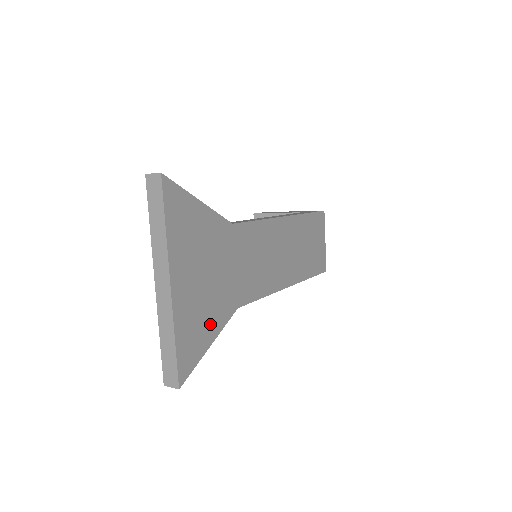
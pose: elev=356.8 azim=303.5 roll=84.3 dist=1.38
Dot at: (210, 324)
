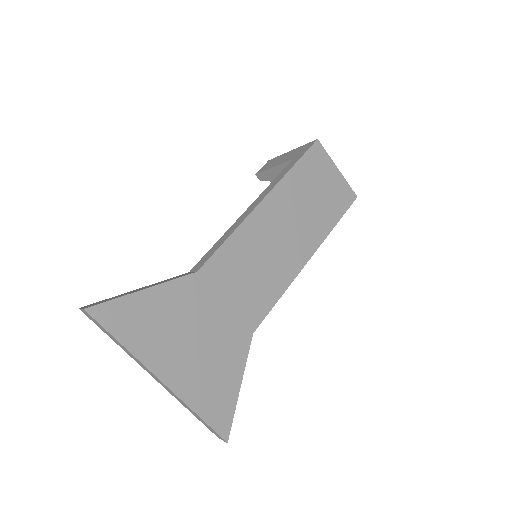
Dot at: (228, 372)
